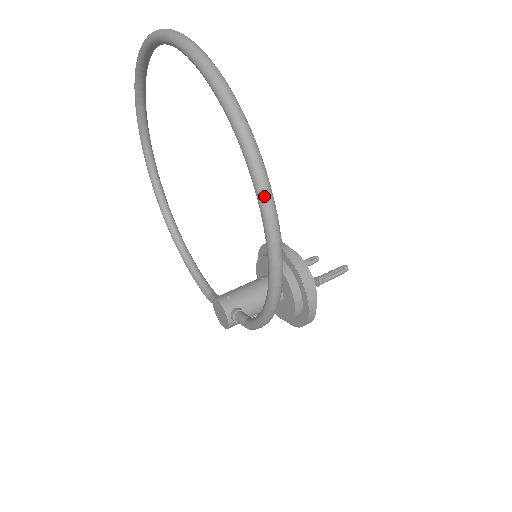
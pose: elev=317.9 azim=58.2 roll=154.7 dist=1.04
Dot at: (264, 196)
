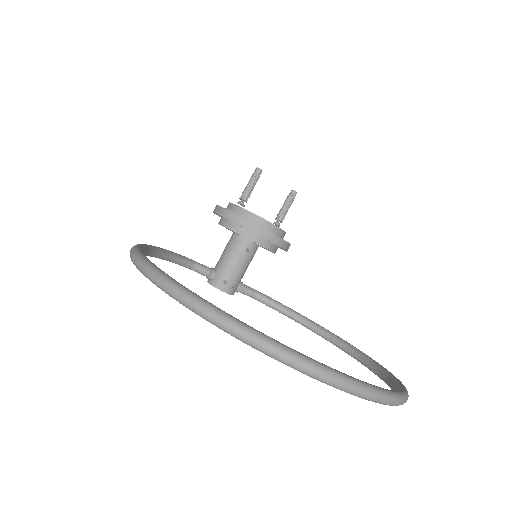
Dot at: occluded
